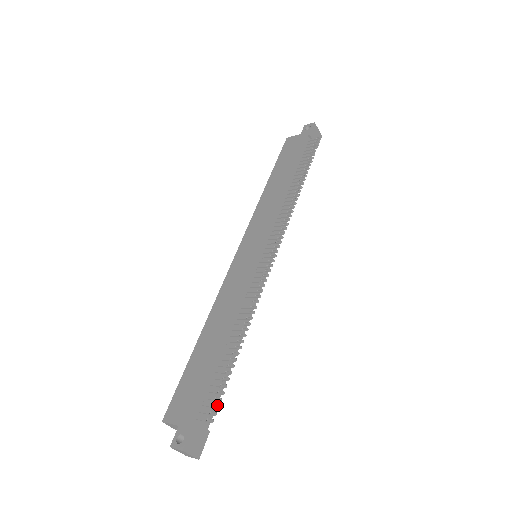
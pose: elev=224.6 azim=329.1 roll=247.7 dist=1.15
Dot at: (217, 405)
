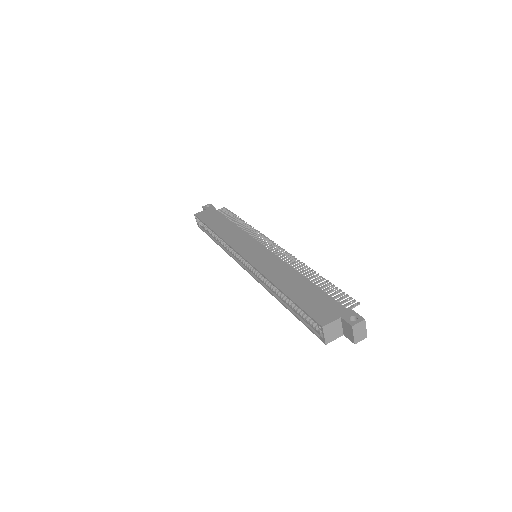
Dot at: (350, 297)
